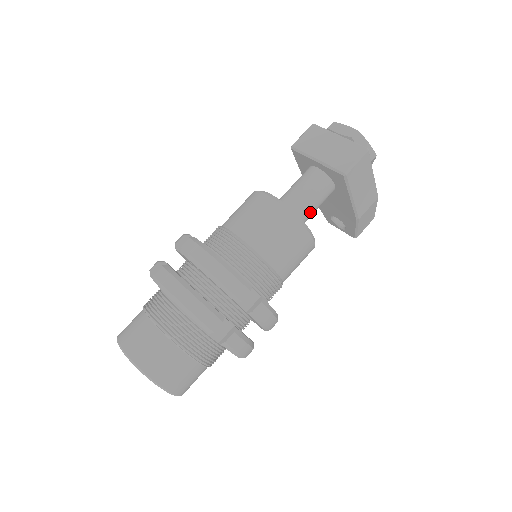
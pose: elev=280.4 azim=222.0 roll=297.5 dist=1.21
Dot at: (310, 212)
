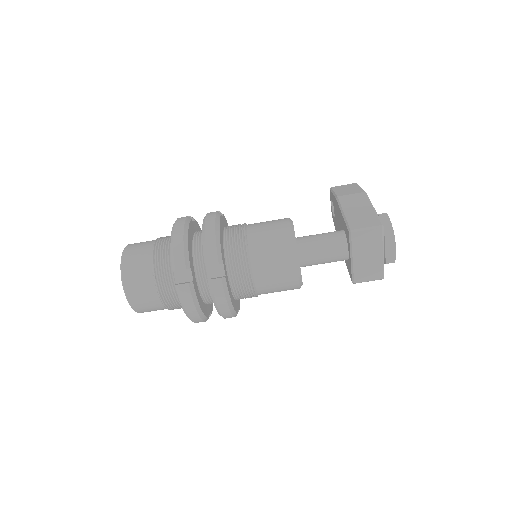
Dot at: occluded
